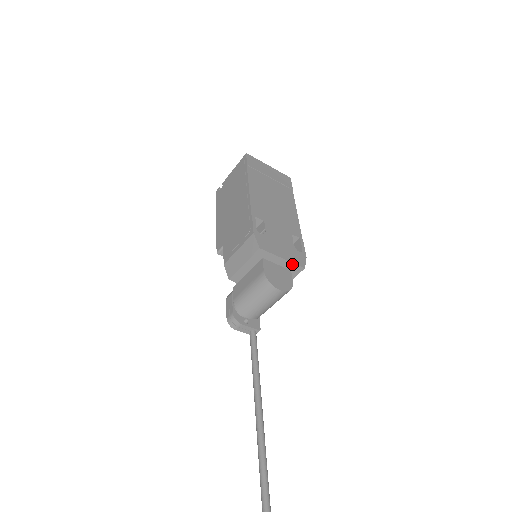
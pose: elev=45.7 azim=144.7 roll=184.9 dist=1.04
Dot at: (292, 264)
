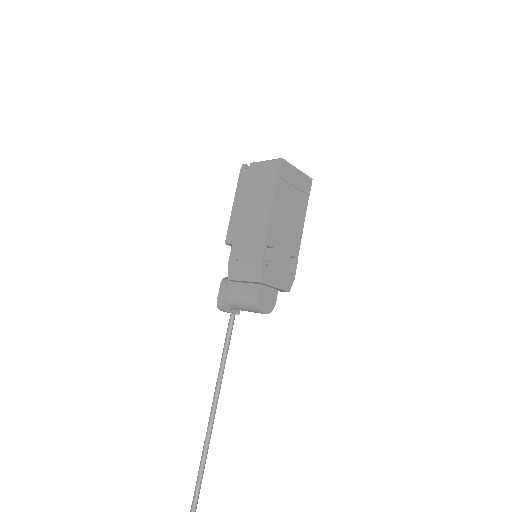
Dot at: (281, 289)
